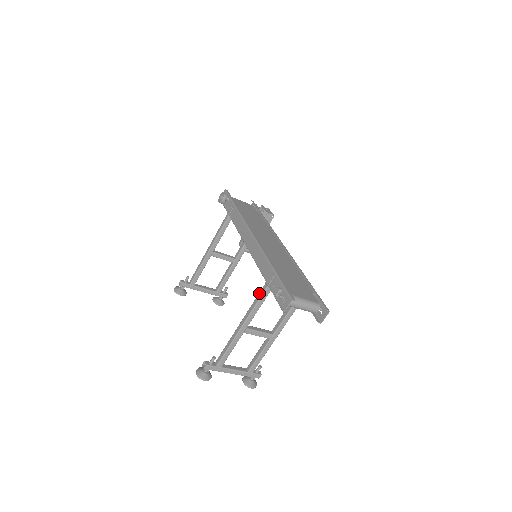
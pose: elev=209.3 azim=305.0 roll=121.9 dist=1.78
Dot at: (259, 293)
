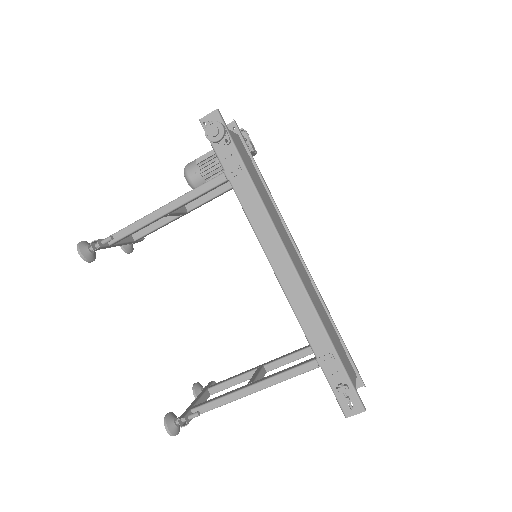
Dot at: (301, 367)
